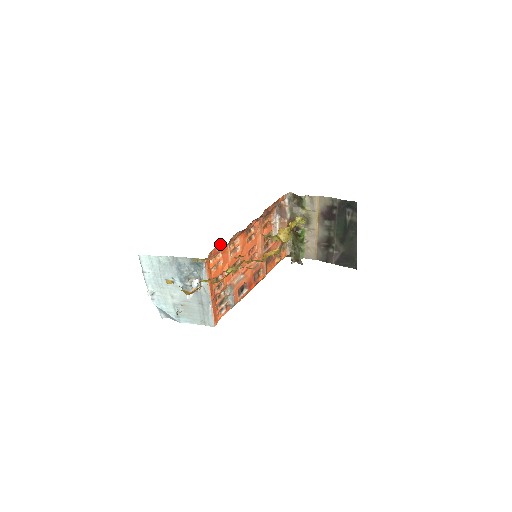
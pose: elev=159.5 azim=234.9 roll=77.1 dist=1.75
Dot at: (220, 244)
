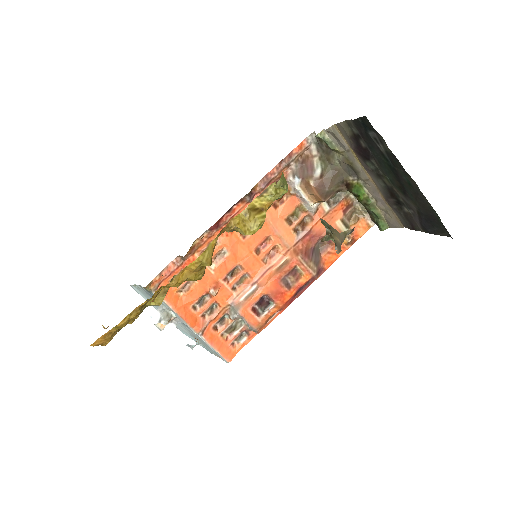
Dot at: (175, 258)
